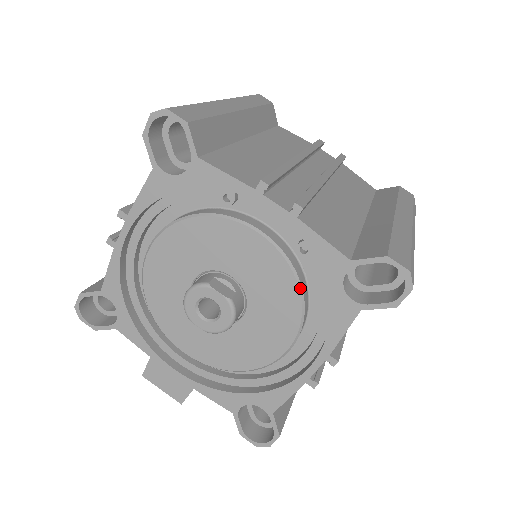
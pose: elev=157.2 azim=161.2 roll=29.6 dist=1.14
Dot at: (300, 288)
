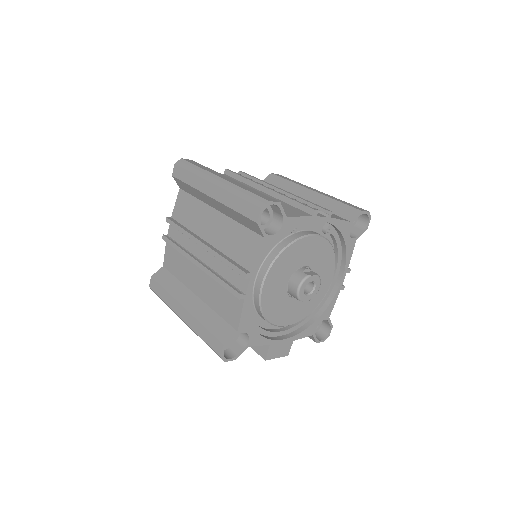
Dot at: (333, 249)
